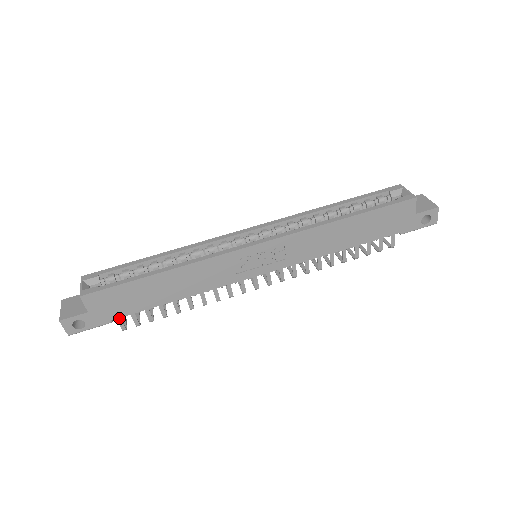
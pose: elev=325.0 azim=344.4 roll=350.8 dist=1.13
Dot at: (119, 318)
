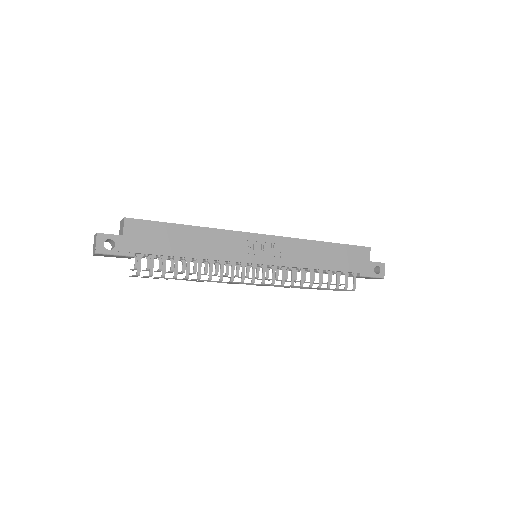
Dot at: (140, 258)
